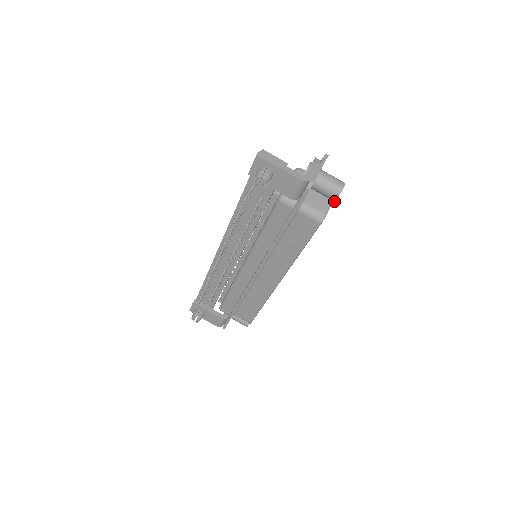
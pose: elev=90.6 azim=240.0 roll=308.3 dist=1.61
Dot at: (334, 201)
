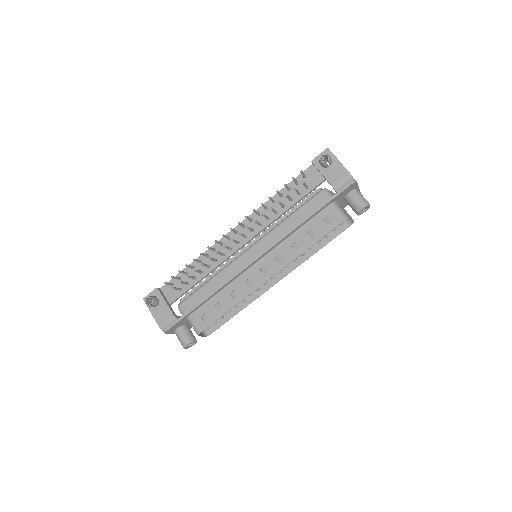
Dot at: (359, 211)
